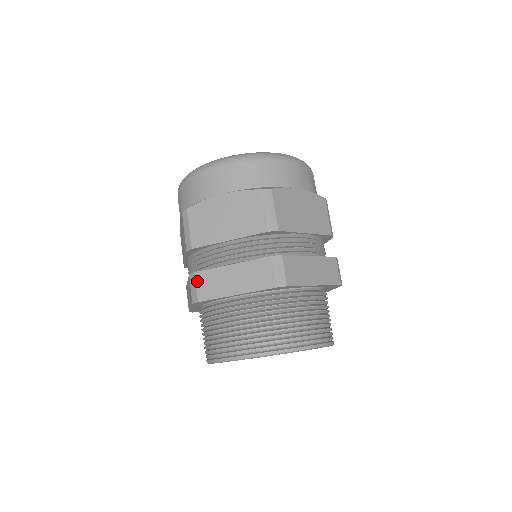
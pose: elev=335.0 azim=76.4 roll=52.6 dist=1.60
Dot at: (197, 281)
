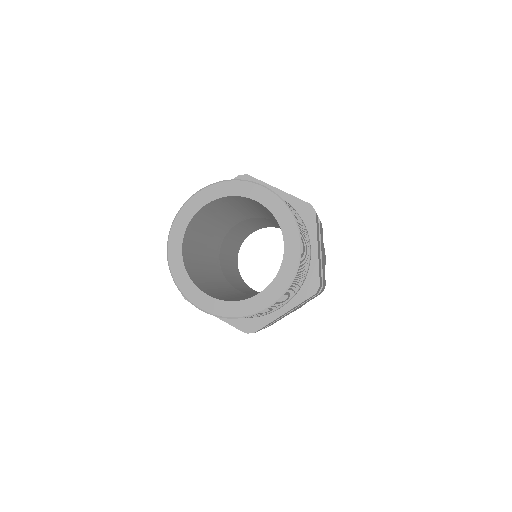
Dot at: occluded
